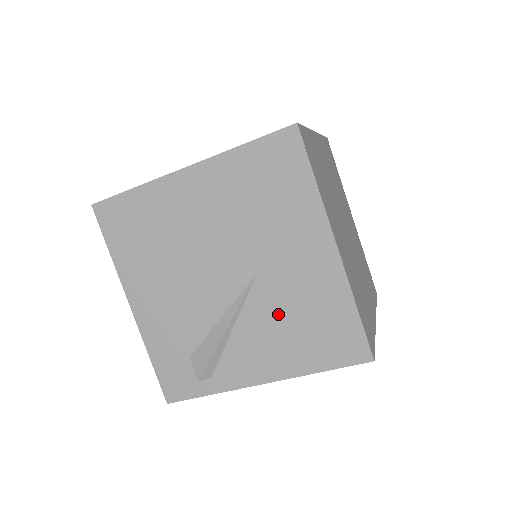
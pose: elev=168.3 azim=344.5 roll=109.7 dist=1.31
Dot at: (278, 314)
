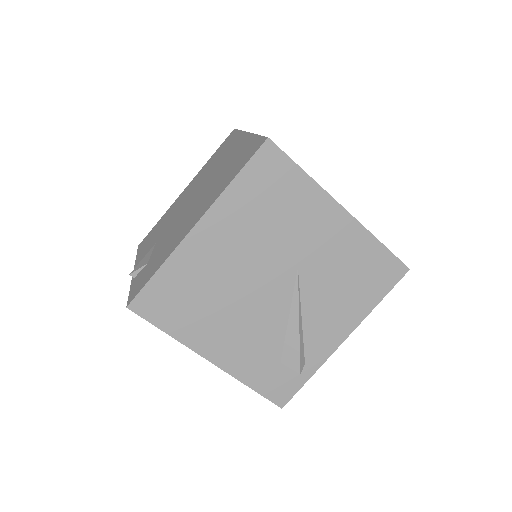
Dot at: (329, 285)
